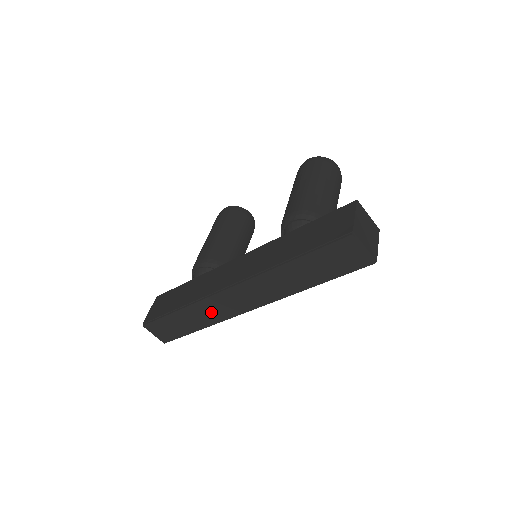
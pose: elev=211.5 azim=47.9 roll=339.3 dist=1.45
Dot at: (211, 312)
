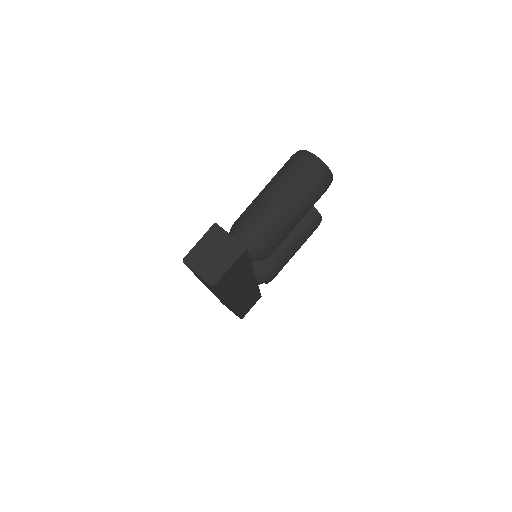
Dot at: (224, 303)
